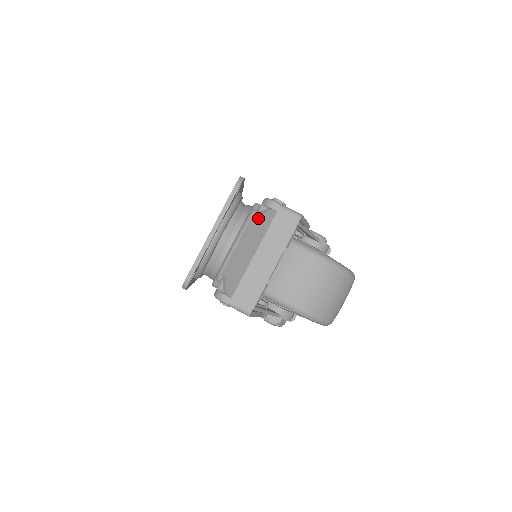
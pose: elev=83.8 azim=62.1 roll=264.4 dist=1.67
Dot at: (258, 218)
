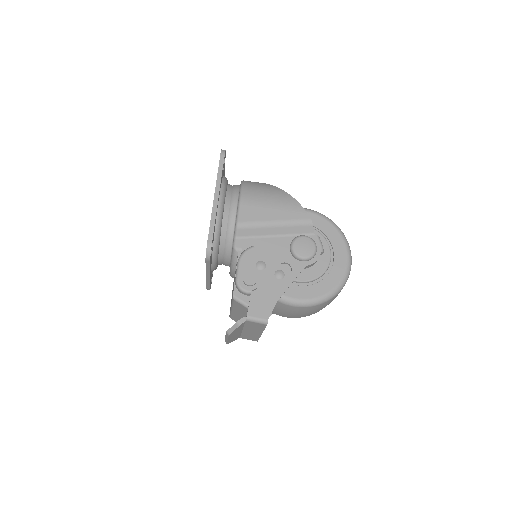
Dot at: (231, 333)
